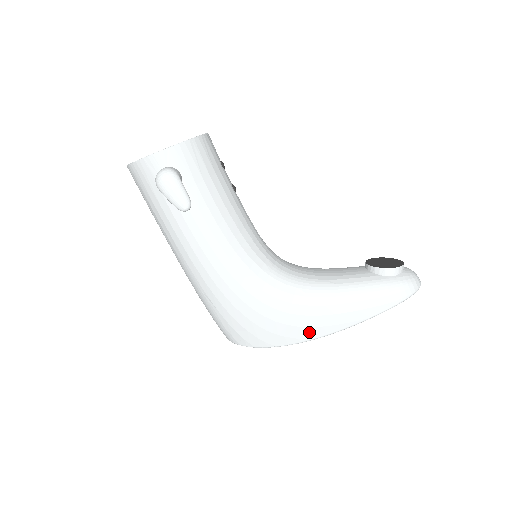
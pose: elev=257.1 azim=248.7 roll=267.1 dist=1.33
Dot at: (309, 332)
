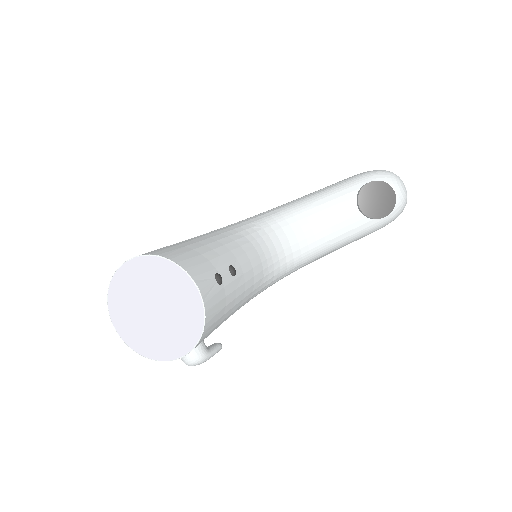
Dot at: occluded
